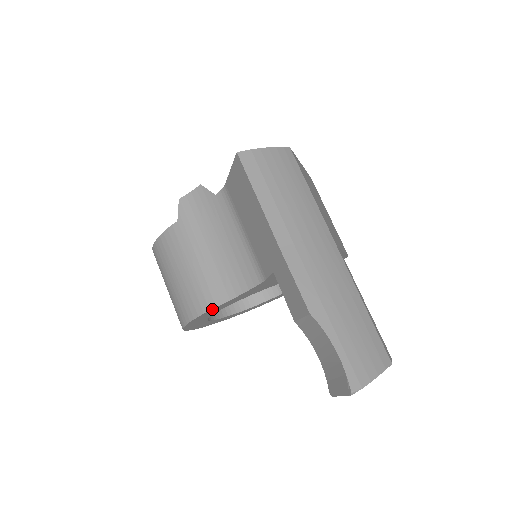
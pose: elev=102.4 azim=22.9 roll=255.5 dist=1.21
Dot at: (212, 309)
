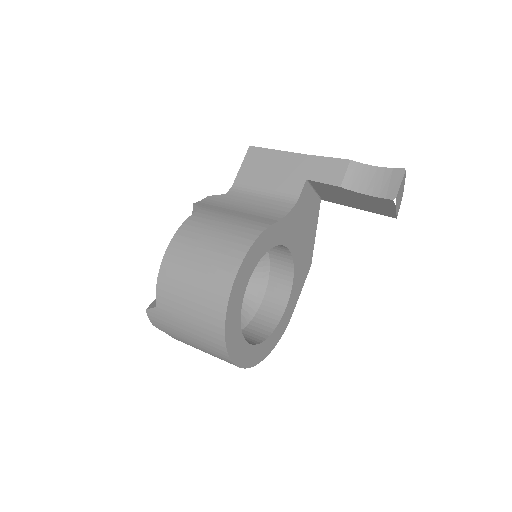
Dot at: (268, 229)
